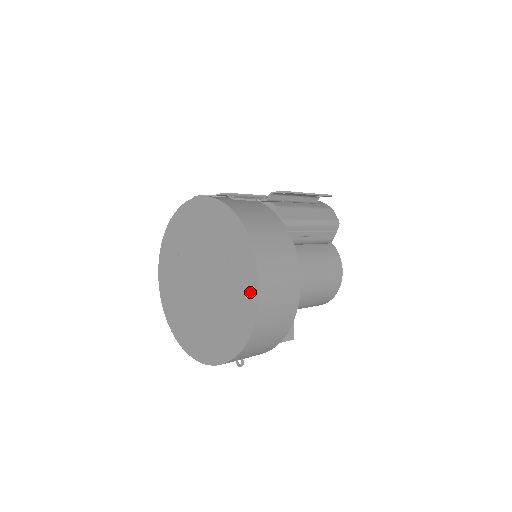
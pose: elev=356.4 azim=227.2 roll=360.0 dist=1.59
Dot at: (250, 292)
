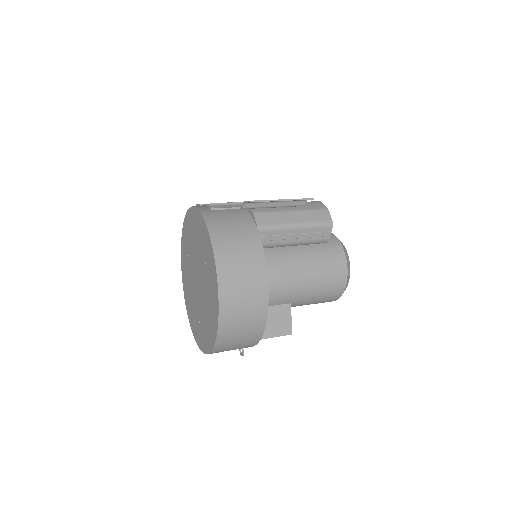
Dot at: (215, 294)
